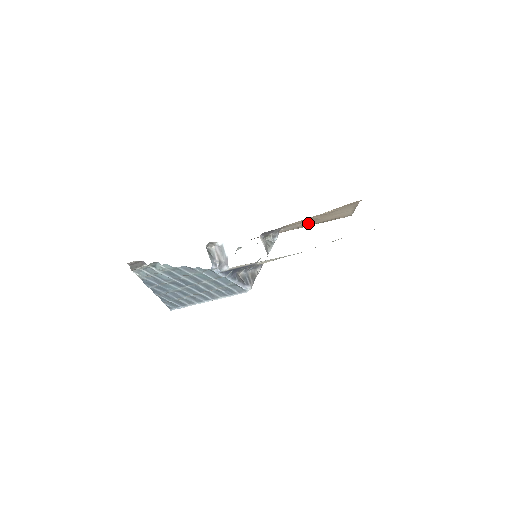
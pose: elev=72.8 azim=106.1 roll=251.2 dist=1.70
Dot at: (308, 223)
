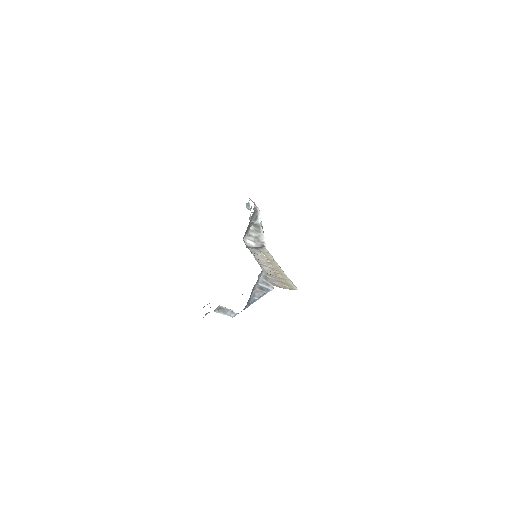
Dot at: occluded
